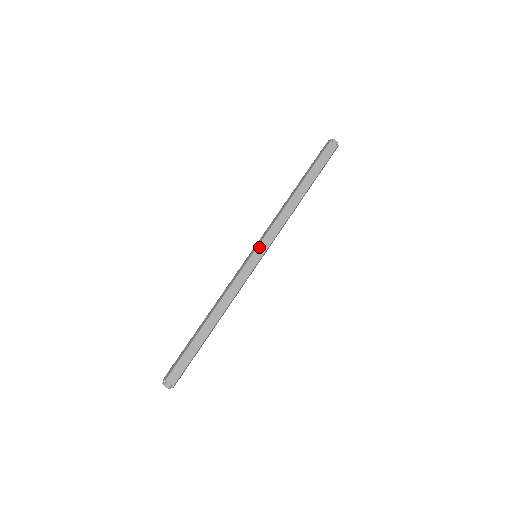
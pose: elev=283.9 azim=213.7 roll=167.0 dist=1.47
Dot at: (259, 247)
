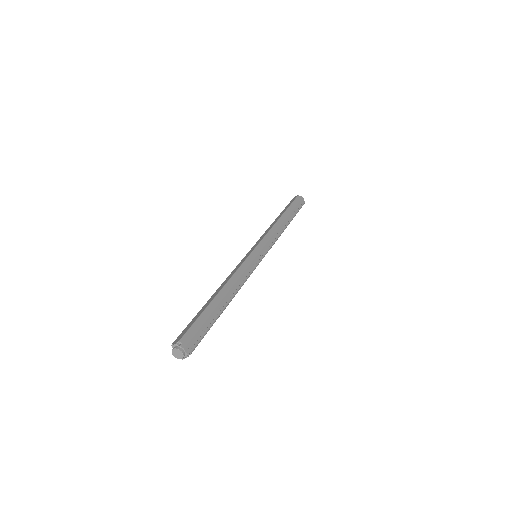
Dot at: (252, 248)
